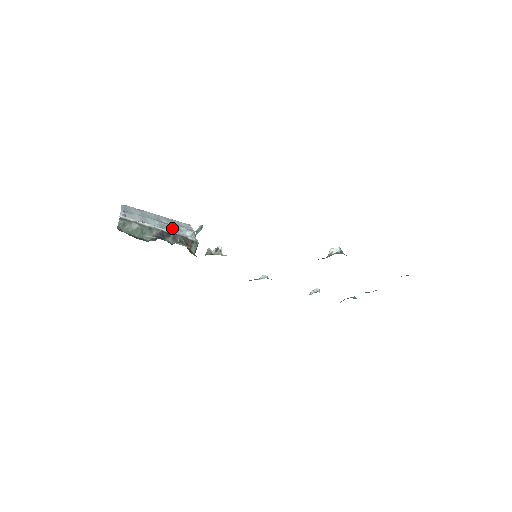
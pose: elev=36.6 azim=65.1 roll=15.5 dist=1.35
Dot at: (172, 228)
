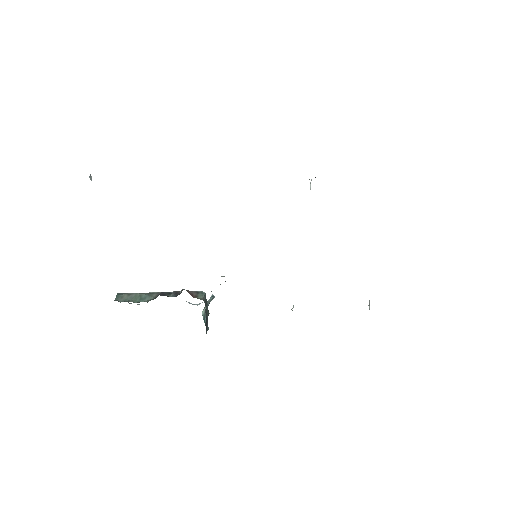
Dot at: occluded
